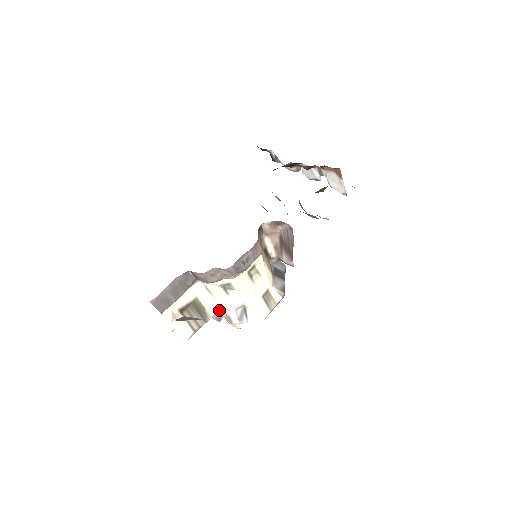
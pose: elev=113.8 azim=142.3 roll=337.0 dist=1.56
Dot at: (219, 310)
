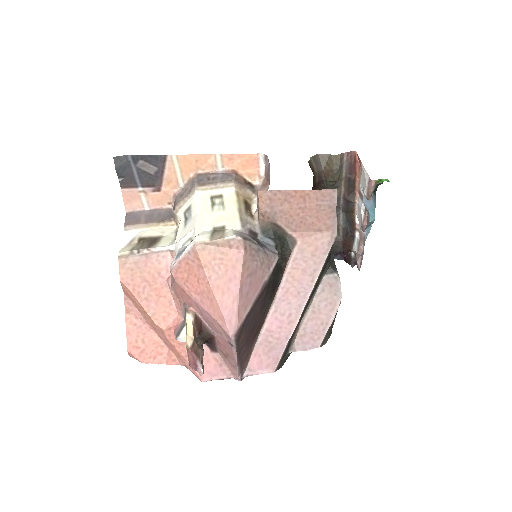
Dot at: occluded
